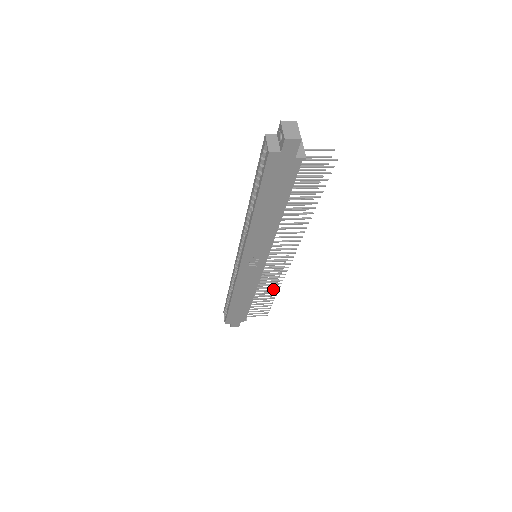
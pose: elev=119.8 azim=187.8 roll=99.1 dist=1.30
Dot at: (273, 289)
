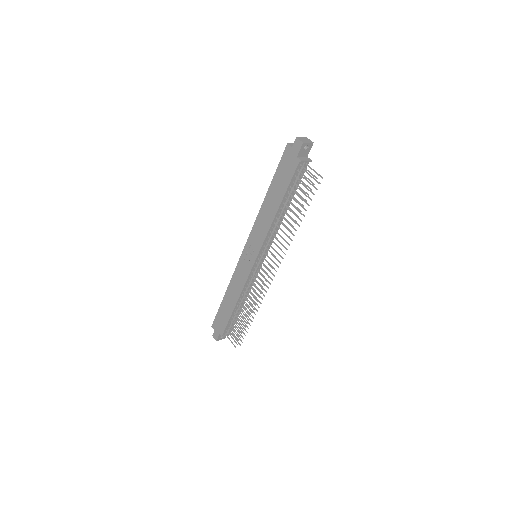
Dot at: occluded
